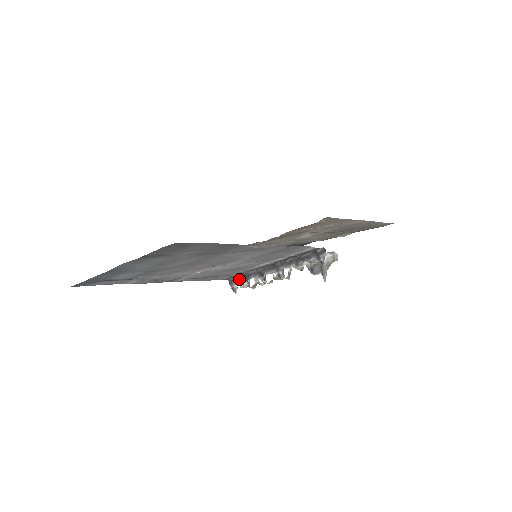
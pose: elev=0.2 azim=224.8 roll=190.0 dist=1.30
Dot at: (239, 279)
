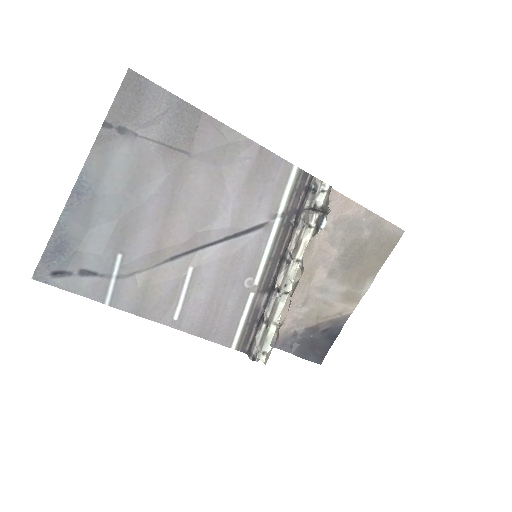
Dot at: (256, 333)
